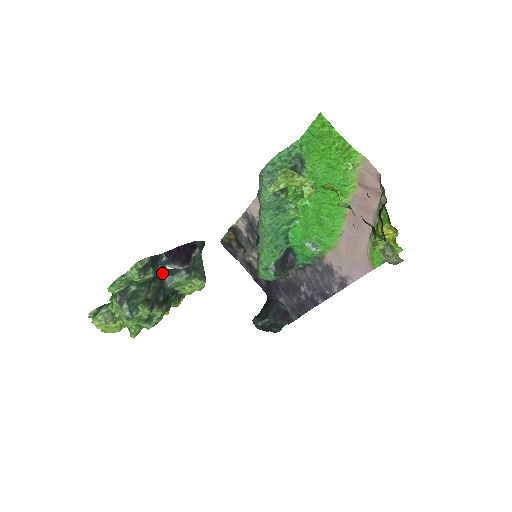
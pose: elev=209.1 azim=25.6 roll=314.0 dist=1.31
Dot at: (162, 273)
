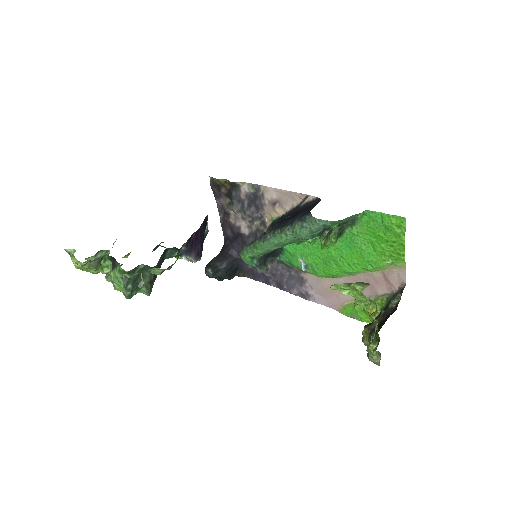
Dot at: (169, 248)
